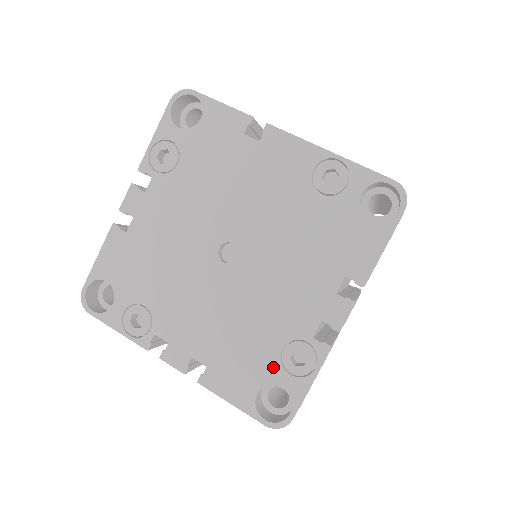
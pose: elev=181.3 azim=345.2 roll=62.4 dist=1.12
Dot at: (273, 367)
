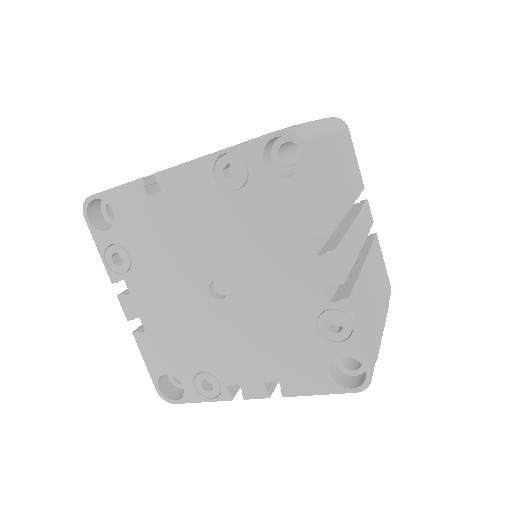
Dot at: (322, 346)
